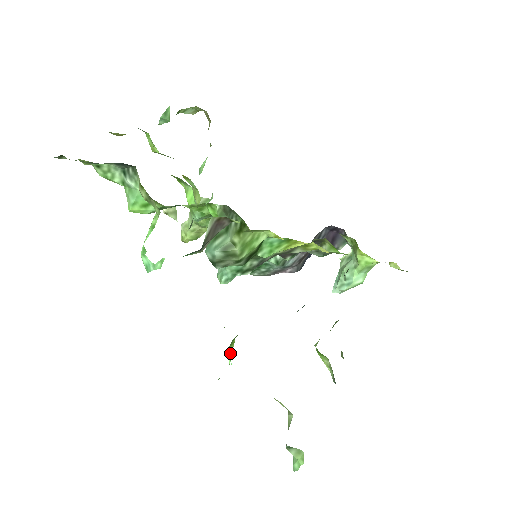
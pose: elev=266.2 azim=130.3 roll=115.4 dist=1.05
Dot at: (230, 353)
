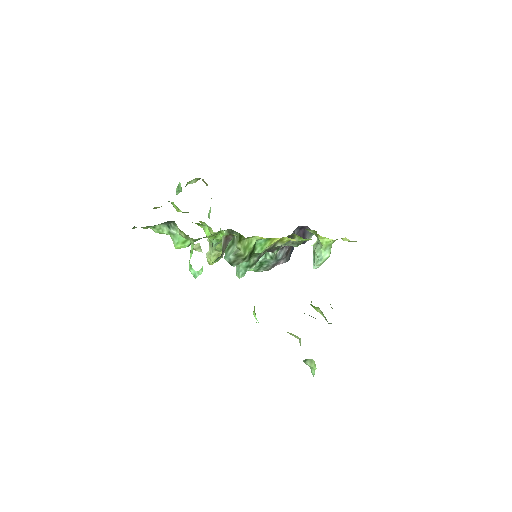
Dot at: (255, 313)
